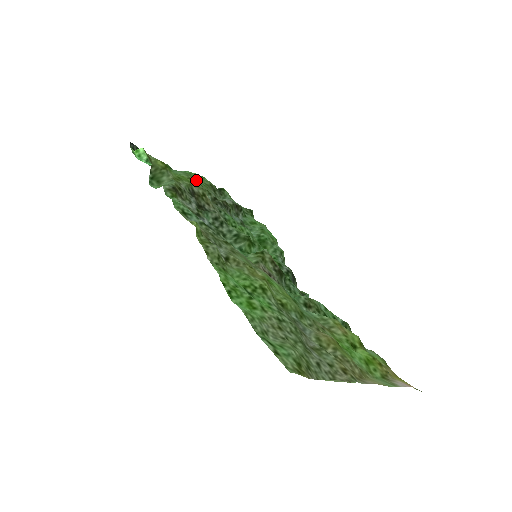
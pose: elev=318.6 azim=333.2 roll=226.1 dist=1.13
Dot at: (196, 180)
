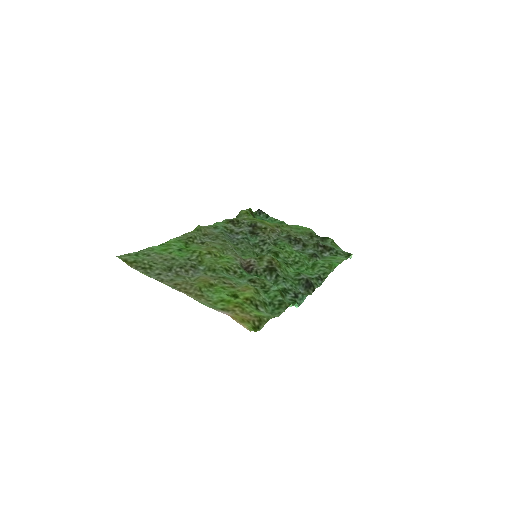
Dot at: (294, 228)
